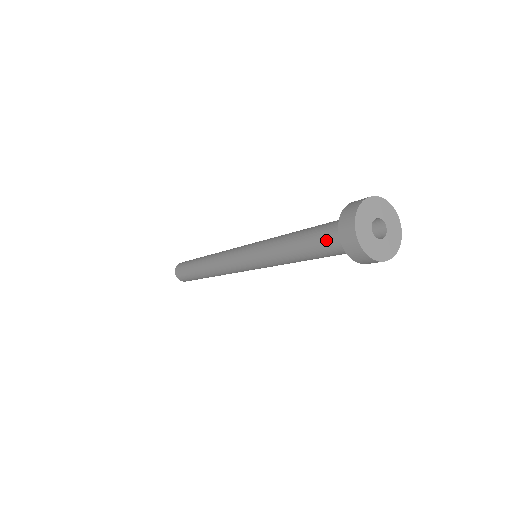
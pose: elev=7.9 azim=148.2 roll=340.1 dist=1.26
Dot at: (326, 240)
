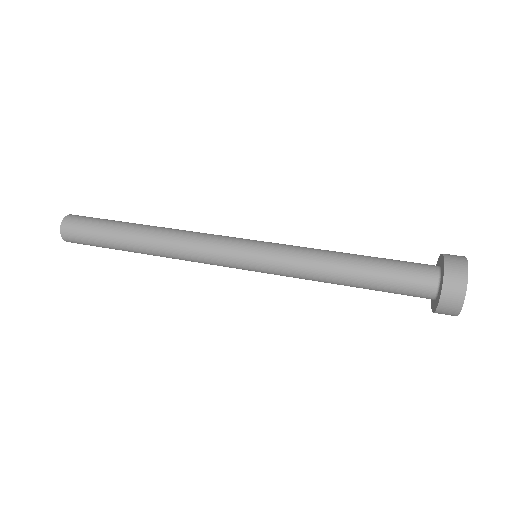
Dot at: (404, 290)
